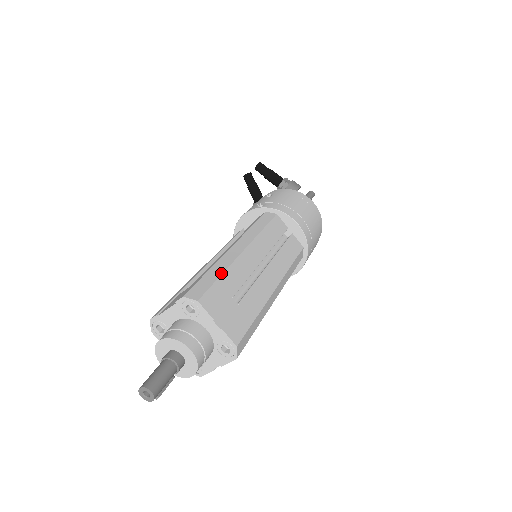
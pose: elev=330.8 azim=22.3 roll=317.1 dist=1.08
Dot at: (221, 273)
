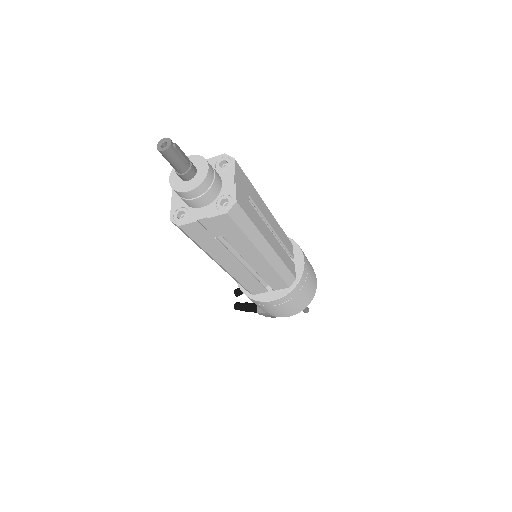
Dot at: occluded
